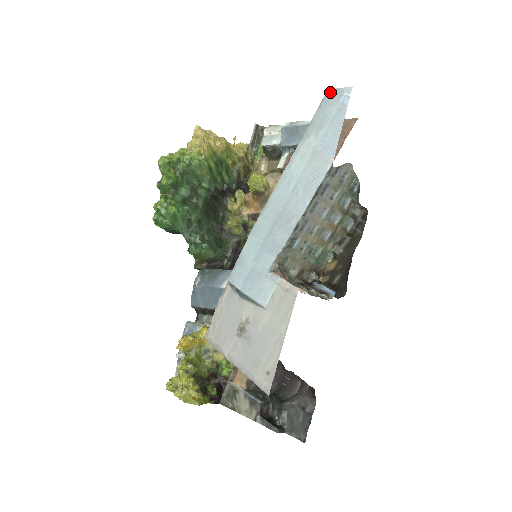
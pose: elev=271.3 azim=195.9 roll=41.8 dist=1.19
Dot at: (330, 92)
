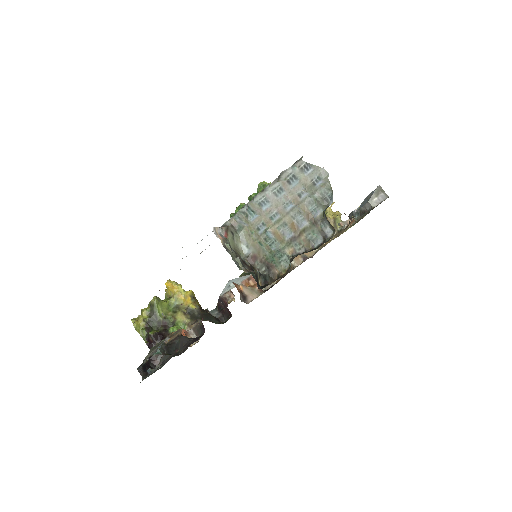
Dot at: occluded
